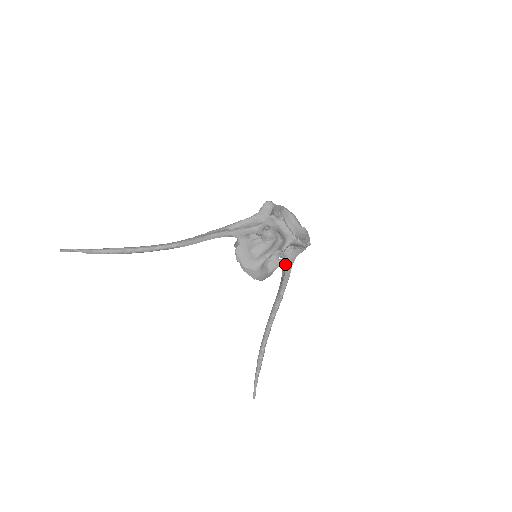
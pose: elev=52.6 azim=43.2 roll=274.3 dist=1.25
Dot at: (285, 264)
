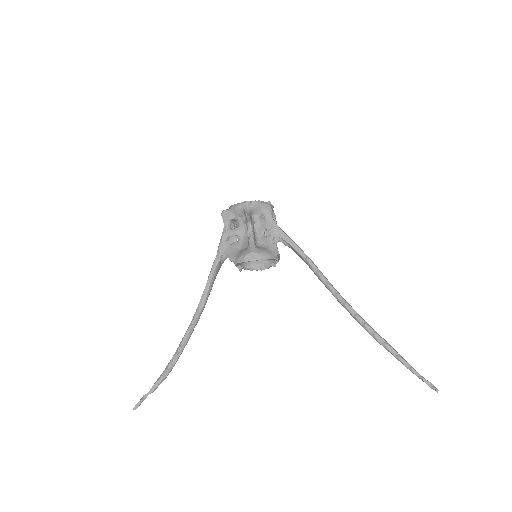
Dot at: (273, 232)
